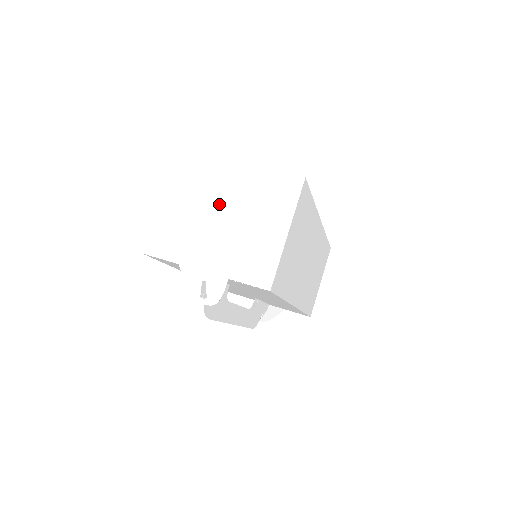
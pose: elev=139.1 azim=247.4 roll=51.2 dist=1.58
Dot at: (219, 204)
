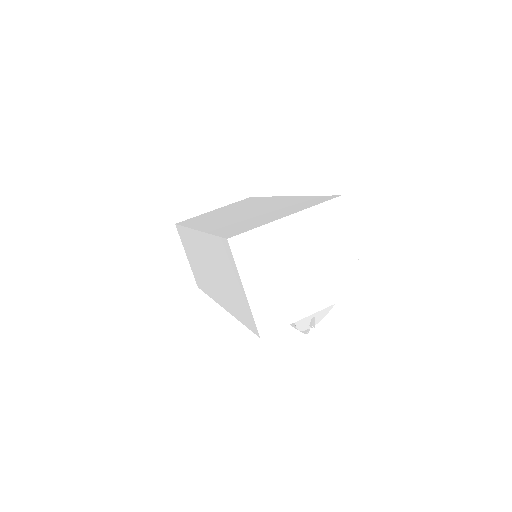
Dot at: (294, 258)
